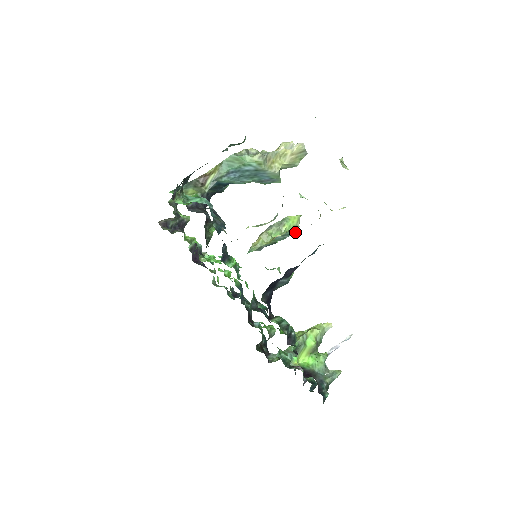
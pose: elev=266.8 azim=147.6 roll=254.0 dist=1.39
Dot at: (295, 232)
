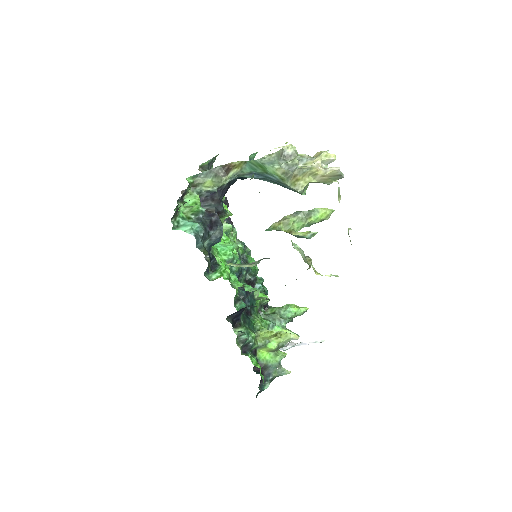
Dot at: (311, 236)
